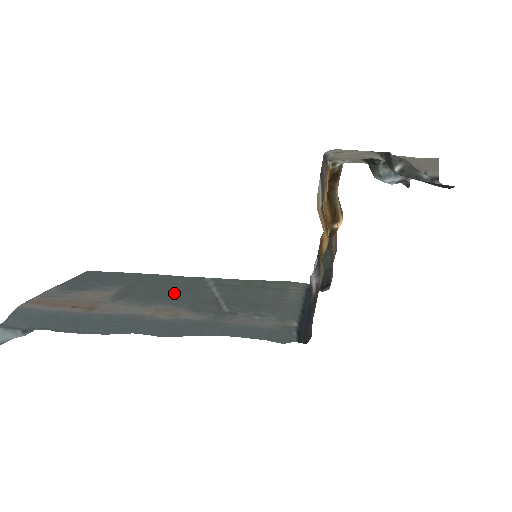
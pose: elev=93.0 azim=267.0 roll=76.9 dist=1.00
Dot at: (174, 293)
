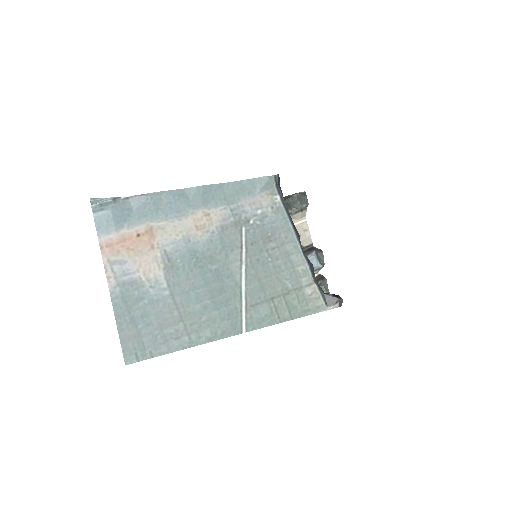
Dot at: (210, 273)
